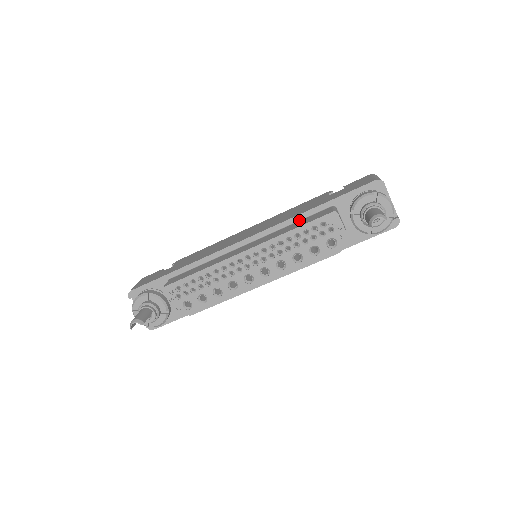
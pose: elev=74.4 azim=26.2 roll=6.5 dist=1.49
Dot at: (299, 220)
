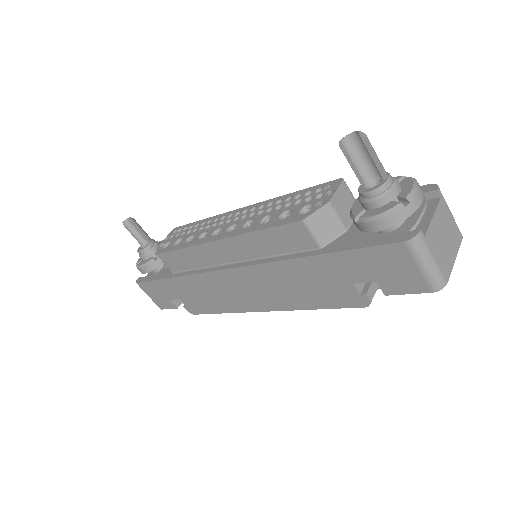
Dot at: occluded
